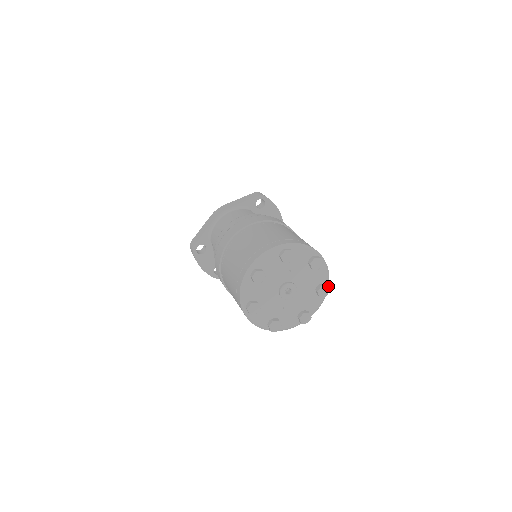
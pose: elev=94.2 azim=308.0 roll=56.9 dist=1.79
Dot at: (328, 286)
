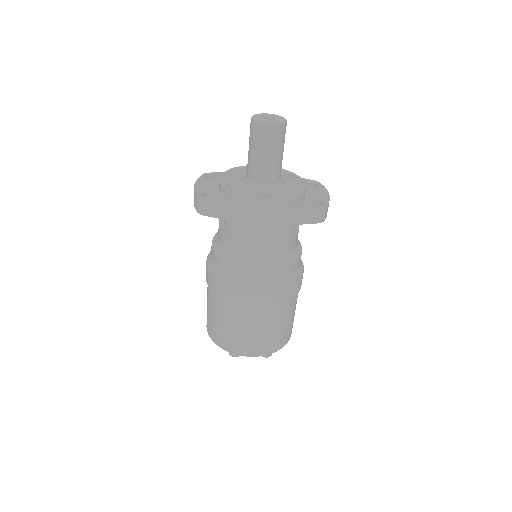
Dot at: occluded
